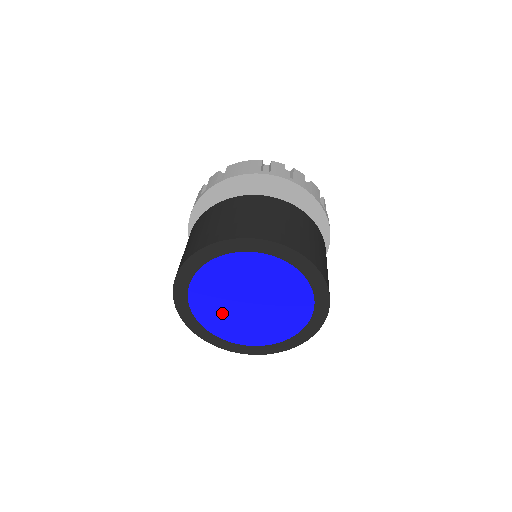
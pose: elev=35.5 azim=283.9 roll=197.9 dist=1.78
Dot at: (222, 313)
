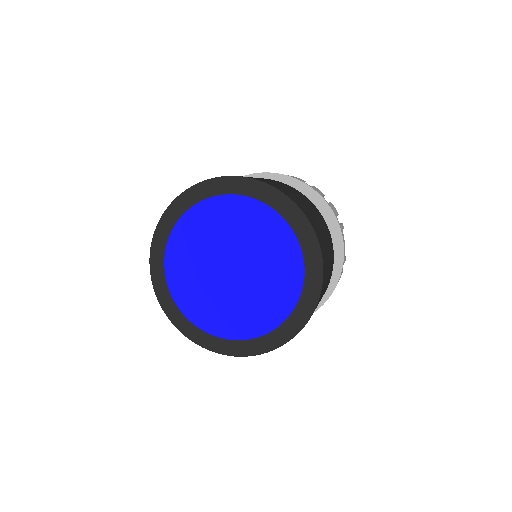
Dot at: (198, 281)
